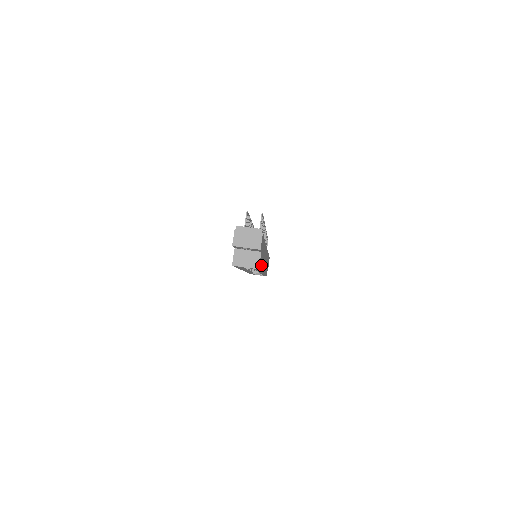
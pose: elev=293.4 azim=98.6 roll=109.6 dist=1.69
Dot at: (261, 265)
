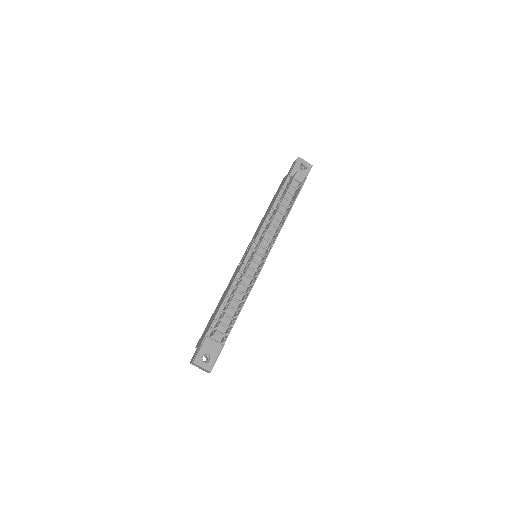
Dot at: occluded
